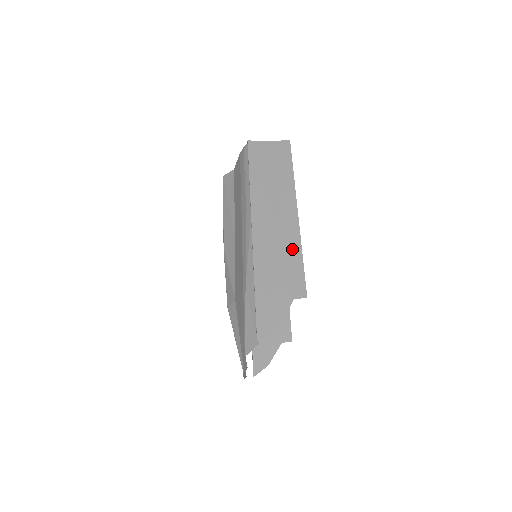
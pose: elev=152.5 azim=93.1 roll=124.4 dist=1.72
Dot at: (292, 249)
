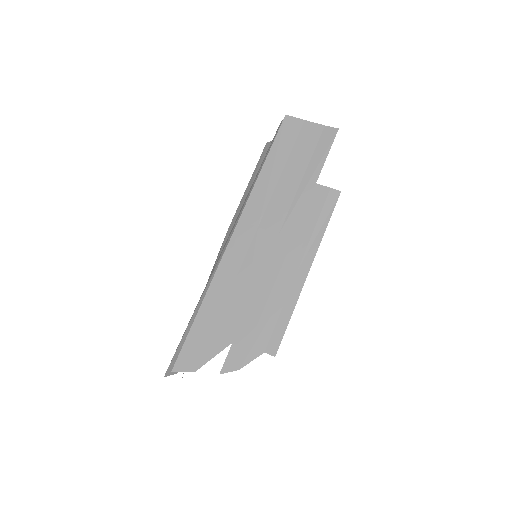
Dot at: (262, 281)
